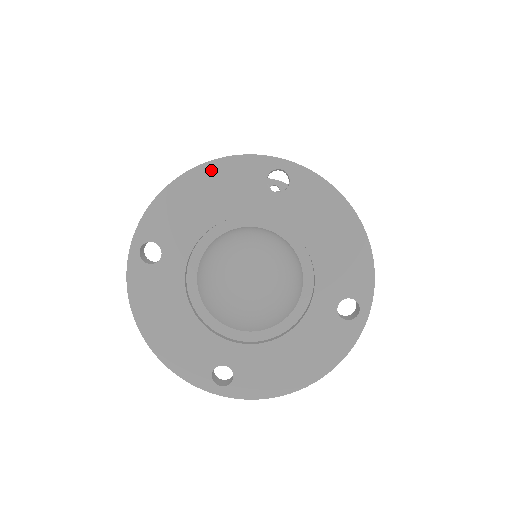
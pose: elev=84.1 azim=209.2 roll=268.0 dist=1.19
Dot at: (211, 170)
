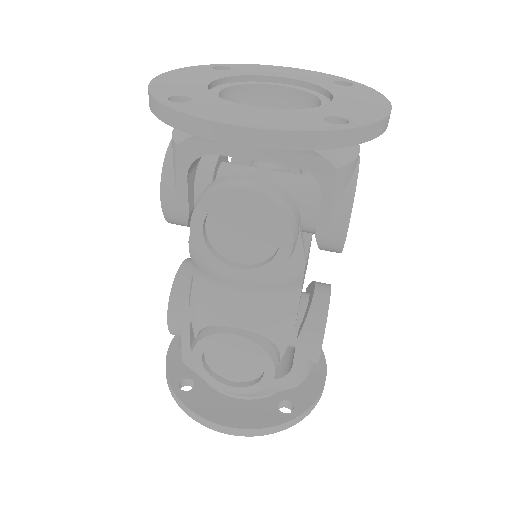
Dot at: (174, 73)
